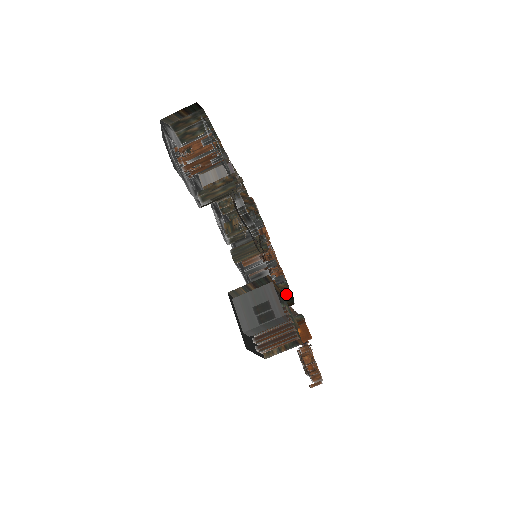
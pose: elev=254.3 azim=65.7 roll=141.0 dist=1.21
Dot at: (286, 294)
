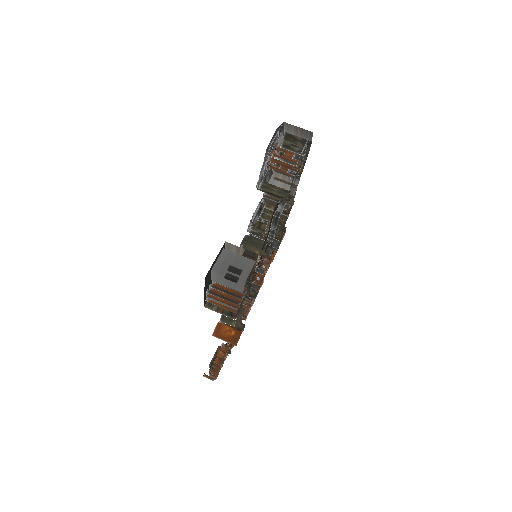
Dot at: (247, 308)
